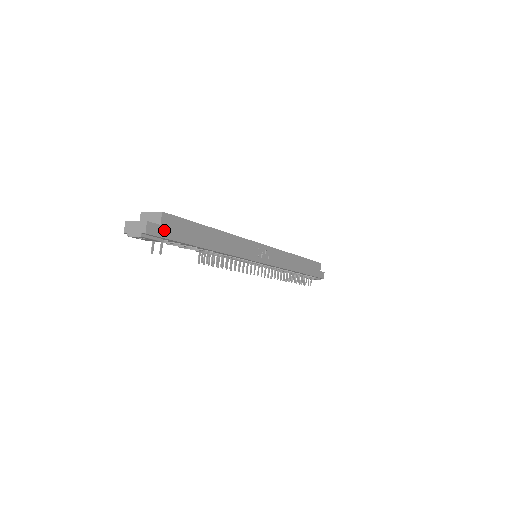
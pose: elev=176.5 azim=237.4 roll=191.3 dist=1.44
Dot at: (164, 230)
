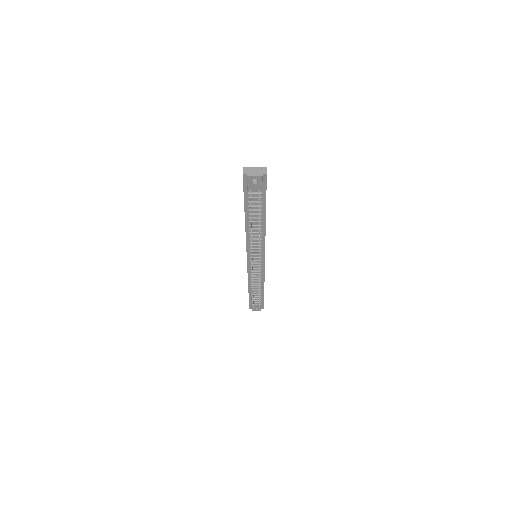
Dot at: occluded
